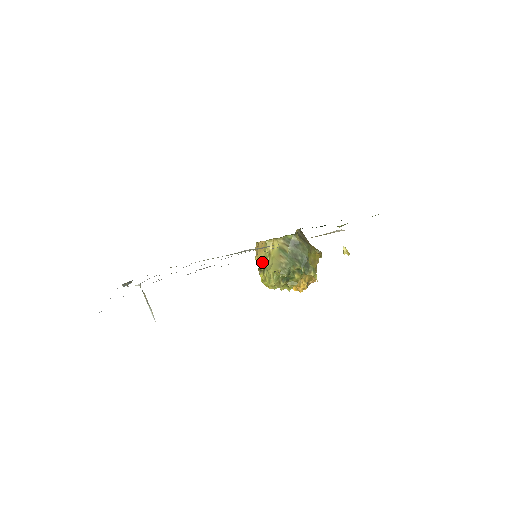
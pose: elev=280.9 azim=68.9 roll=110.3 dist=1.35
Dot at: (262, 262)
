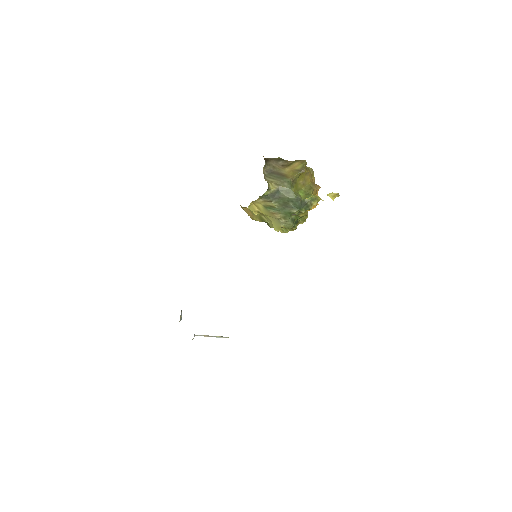
Dot at: (260, 221)
